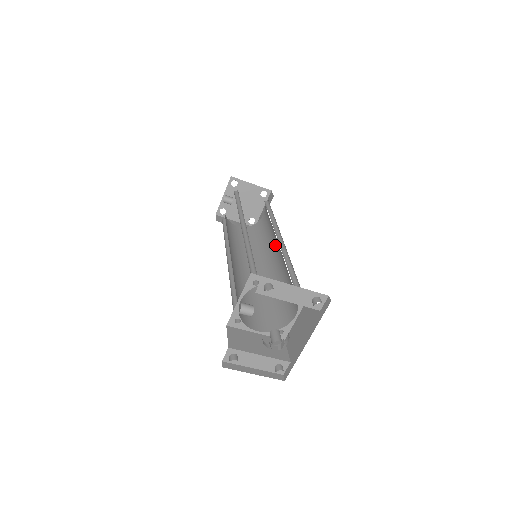
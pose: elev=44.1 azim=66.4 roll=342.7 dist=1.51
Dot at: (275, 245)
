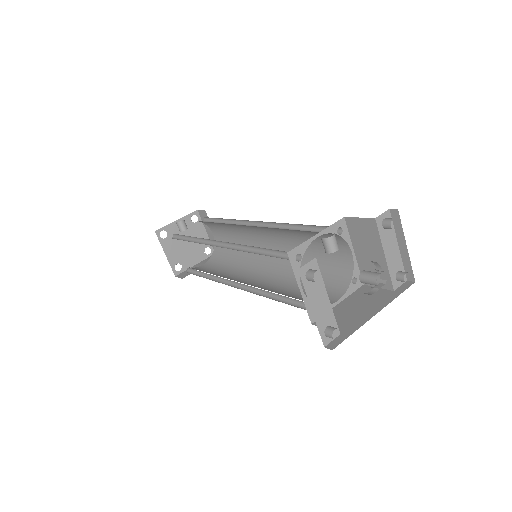
Dot at: (250, 273)
